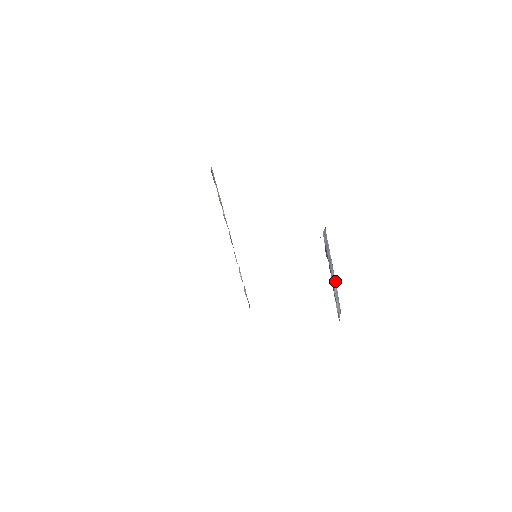
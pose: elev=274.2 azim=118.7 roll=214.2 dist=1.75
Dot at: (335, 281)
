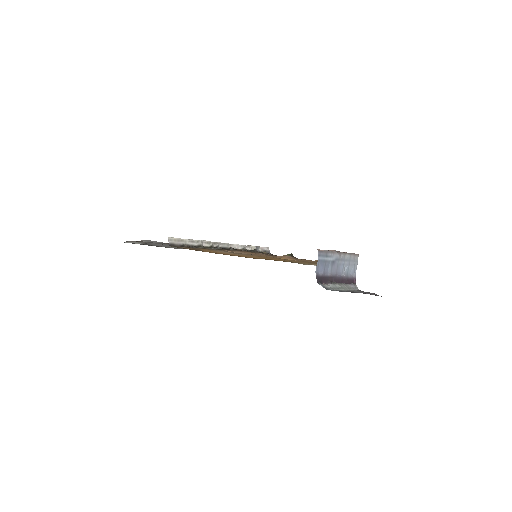
Dot at: (345, 255)
